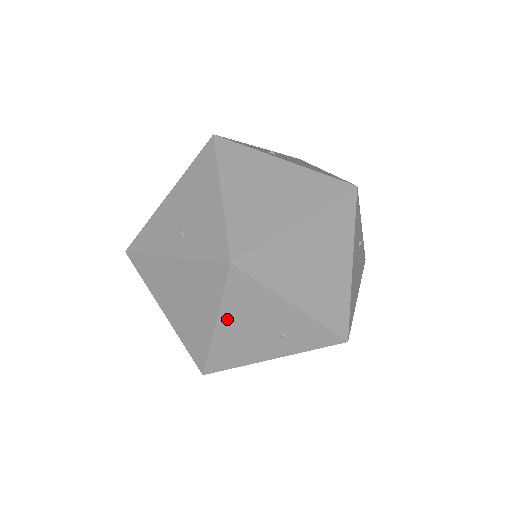
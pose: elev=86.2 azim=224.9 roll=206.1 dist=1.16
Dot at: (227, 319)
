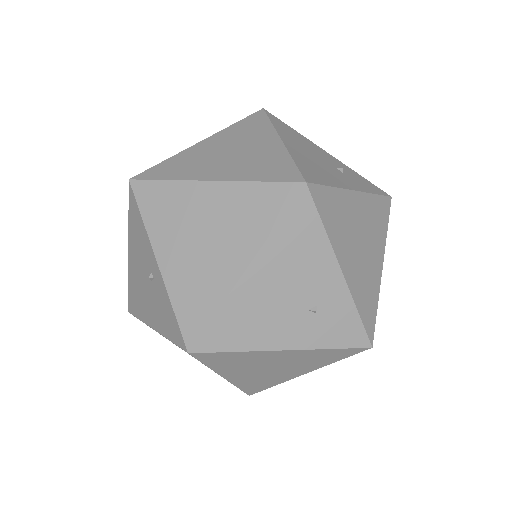
Dot at: (287, 140)
